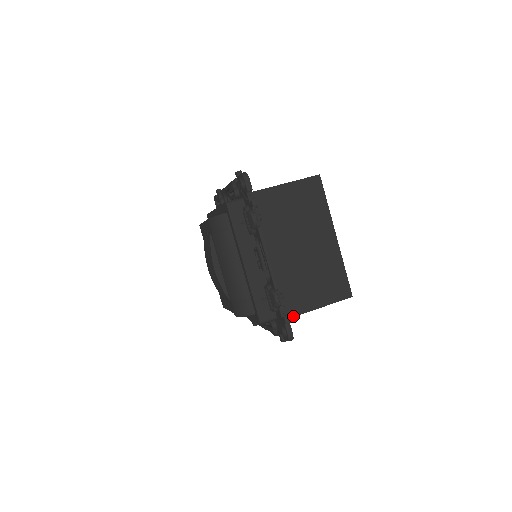
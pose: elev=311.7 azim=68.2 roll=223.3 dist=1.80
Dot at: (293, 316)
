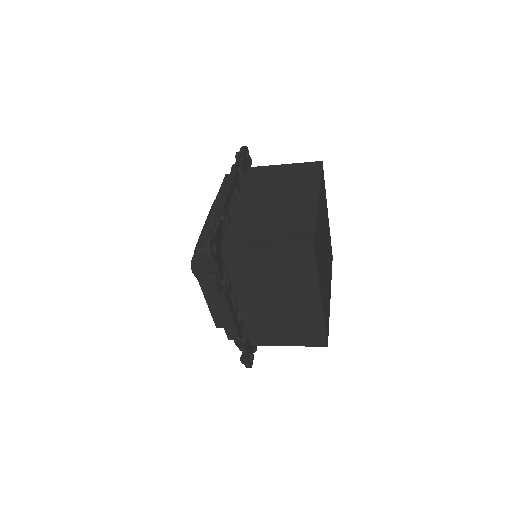
Dot at: (232, 248)
